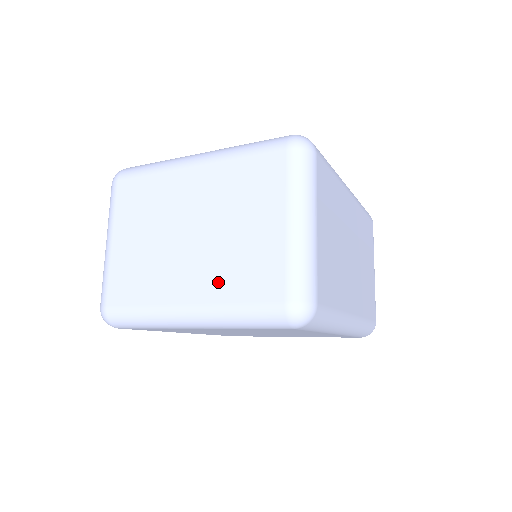
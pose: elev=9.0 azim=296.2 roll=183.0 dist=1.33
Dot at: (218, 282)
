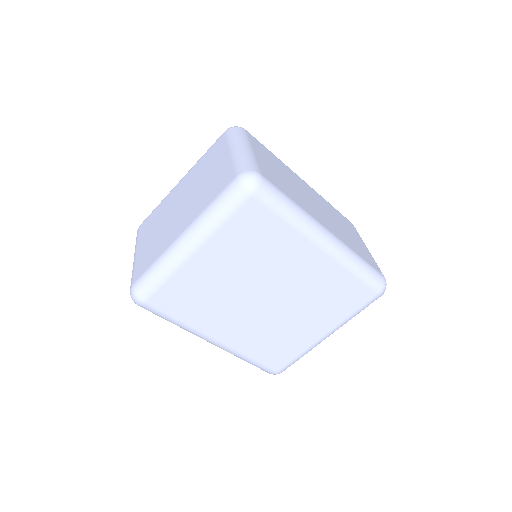
Dot at: (198, 207)
